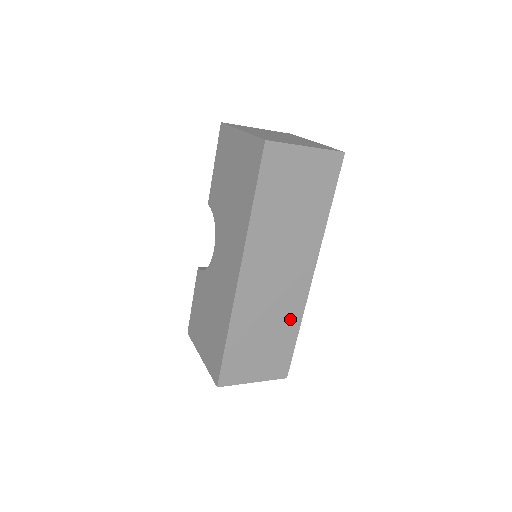
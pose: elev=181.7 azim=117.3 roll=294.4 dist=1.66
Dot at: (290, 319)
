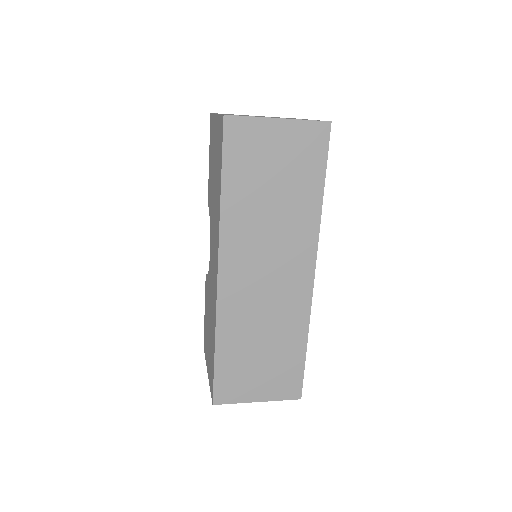
Dot at: (293, 327)
